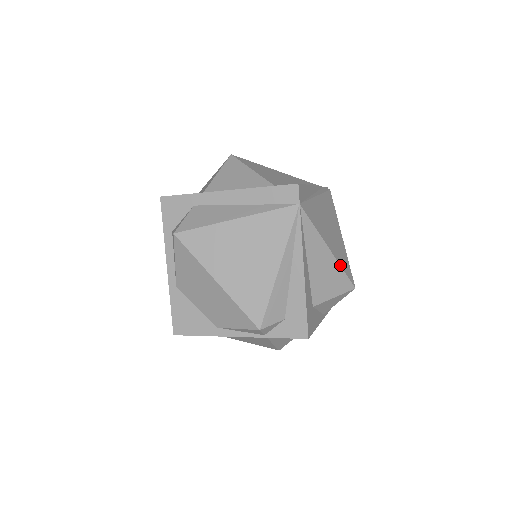
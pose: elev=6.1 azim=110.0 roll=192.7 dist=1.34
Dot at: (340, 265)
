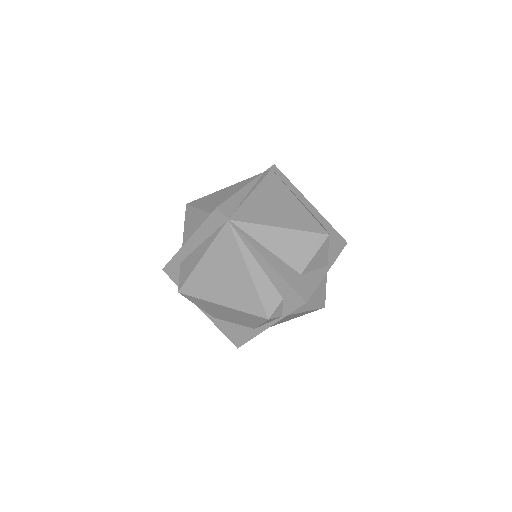
Dot at: (300, 230)
